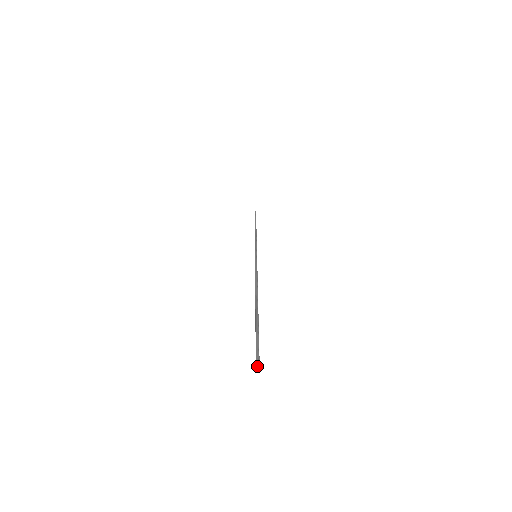
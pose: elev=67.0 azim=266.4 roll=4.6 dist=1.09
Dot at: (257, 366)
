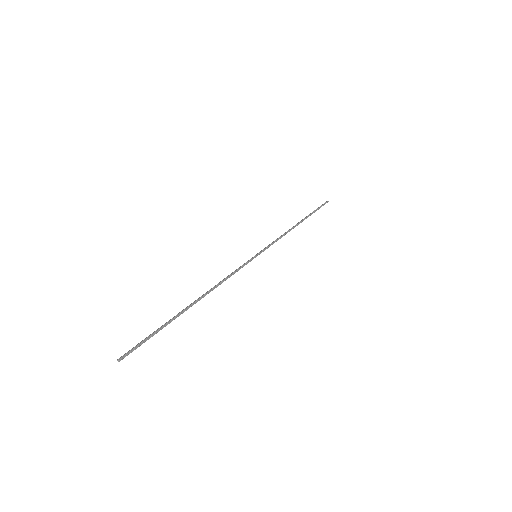
Dot at: (121, 358)
